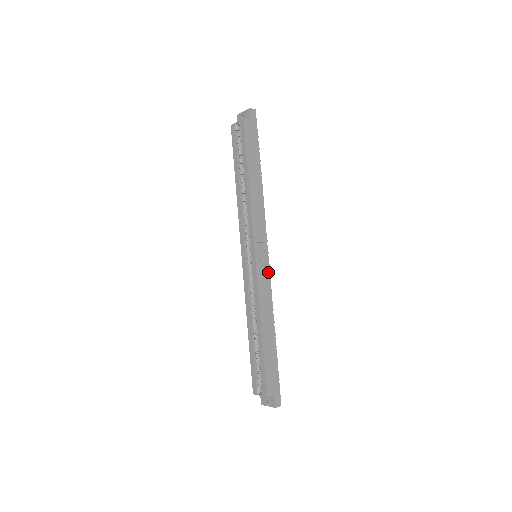
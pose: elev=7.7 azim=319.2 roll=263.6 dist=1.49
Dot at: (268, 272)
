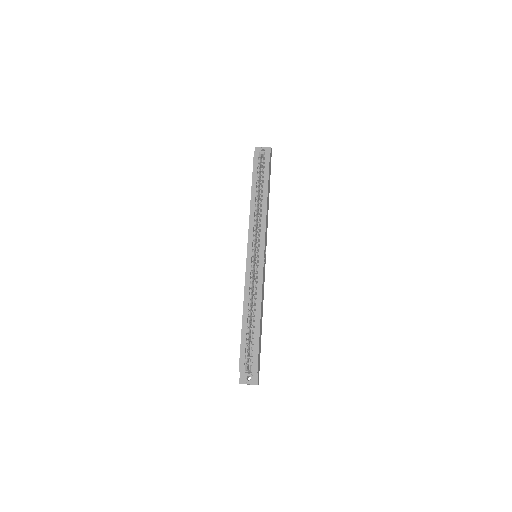
Dot at: occluded
